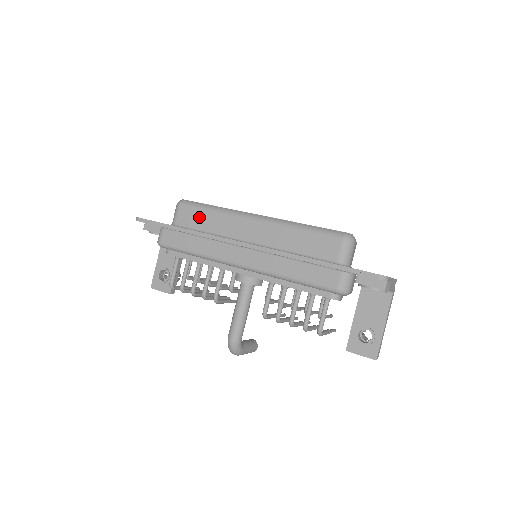
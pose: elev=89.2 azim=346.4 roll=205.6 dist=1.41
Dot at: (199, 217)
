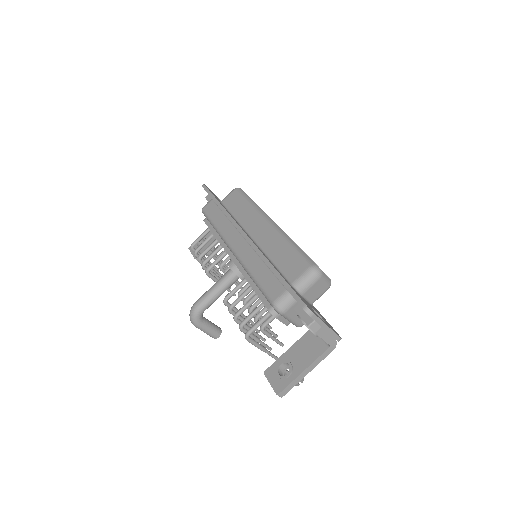
Dot at: (238, 204)
